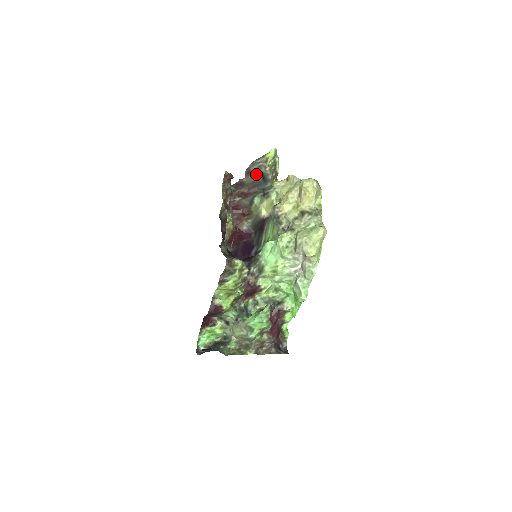
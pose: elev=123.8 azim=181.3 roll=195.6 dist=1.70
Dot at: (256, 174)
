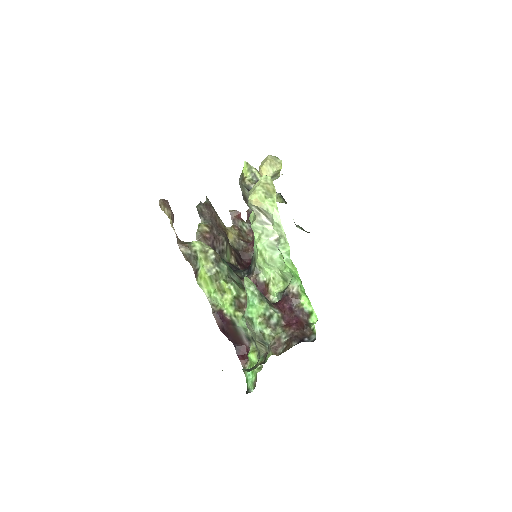
Dot at: (247, 194)
